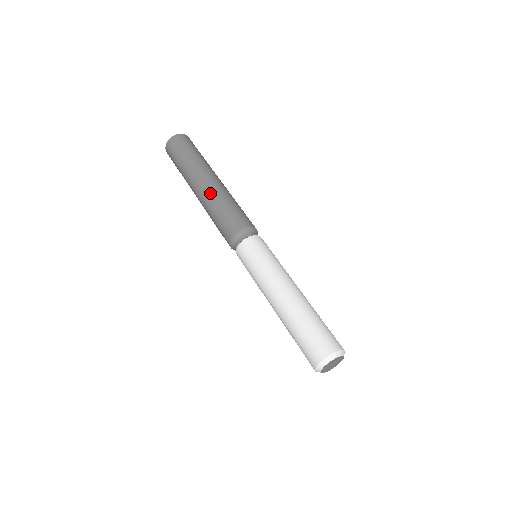
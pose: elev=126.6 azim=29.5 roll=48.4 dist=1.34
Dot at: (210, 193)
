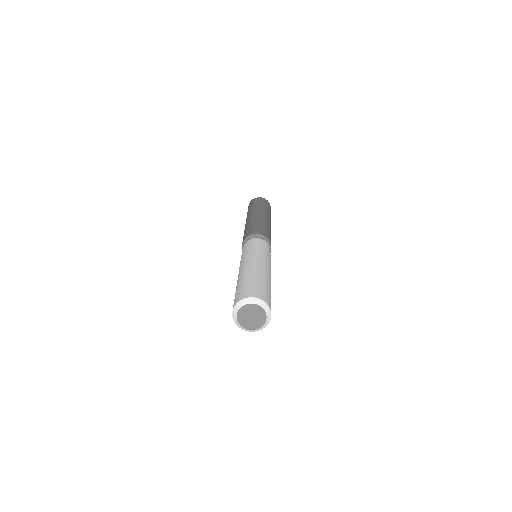
Dot at: (246, 224)
